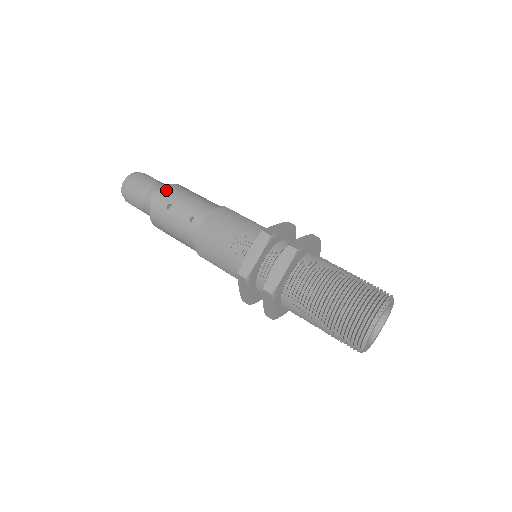
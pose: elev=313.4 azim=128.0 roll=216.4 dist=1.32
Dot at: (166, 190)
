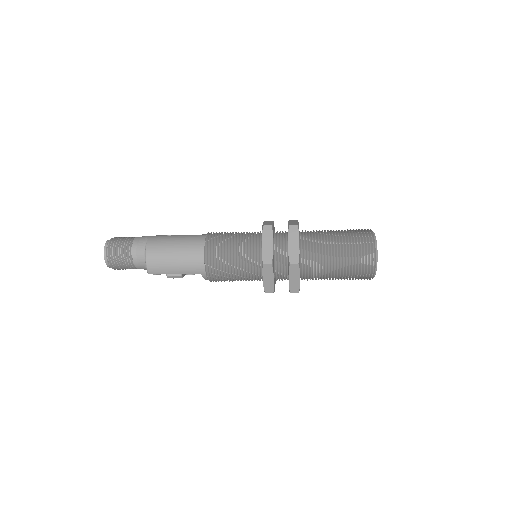
Dot at: occluded
